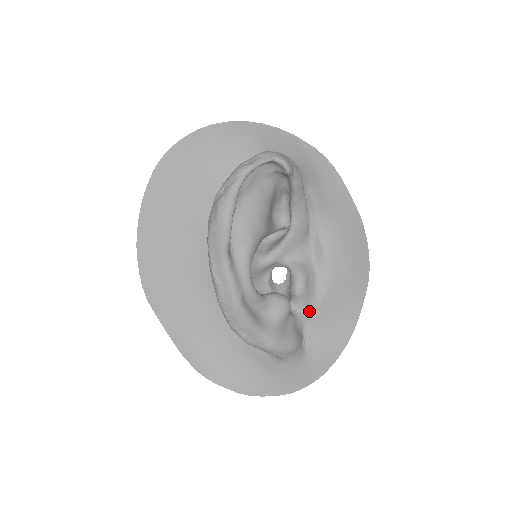
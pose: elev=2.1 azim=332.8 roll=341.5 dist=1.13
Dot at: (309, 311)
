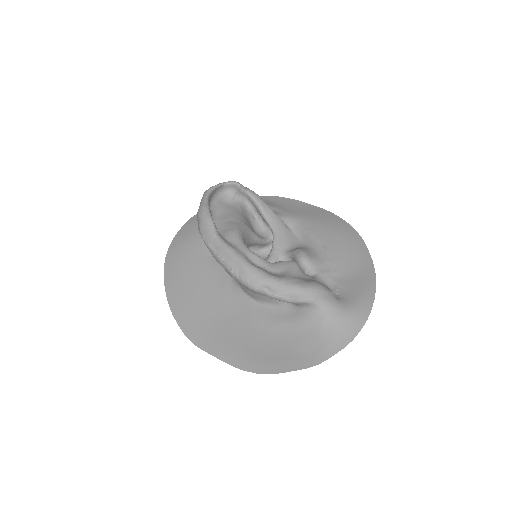
Dot at: (324, 272)
